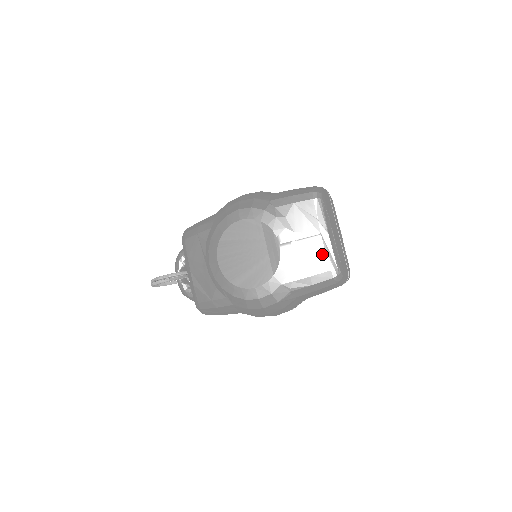
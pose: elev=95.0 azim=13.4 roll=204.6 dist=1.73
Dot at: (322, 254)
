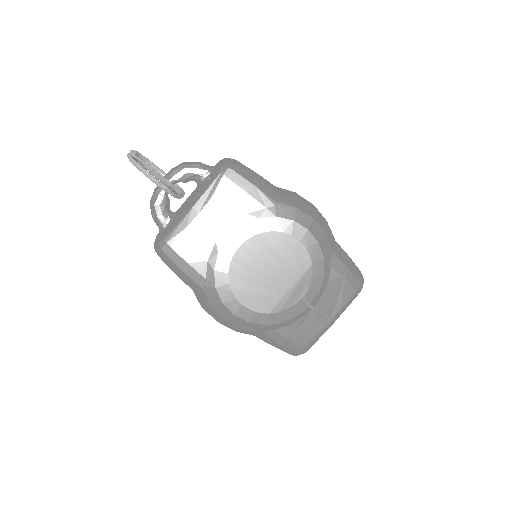
Dot at: (314, 334)
